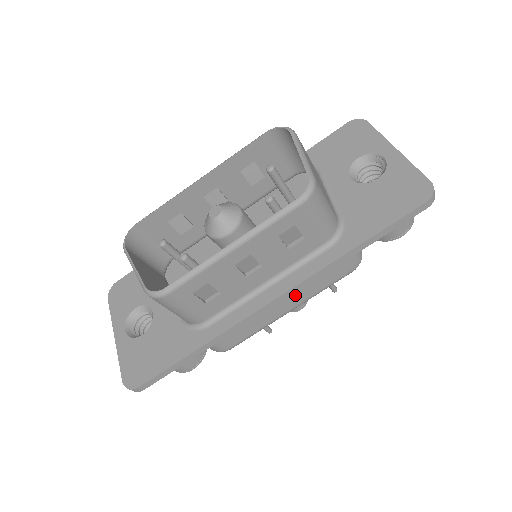
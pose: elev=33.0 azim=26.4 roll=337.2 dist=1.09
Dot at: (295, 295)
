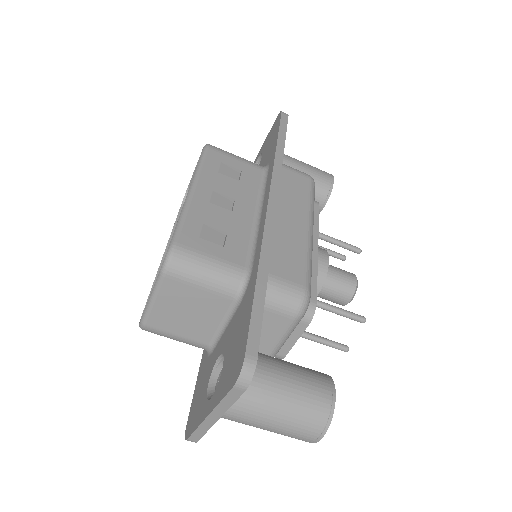
Dot at: (292, 209)
